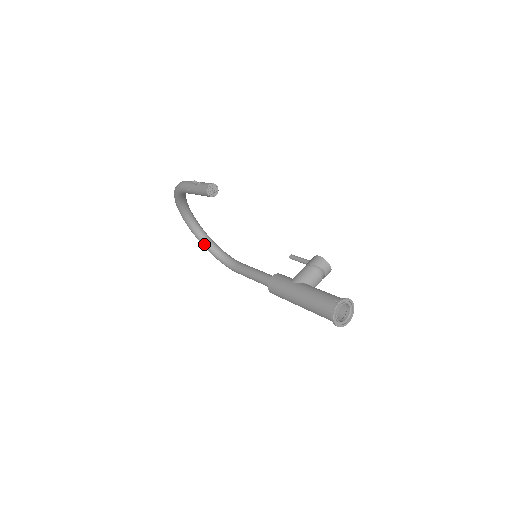
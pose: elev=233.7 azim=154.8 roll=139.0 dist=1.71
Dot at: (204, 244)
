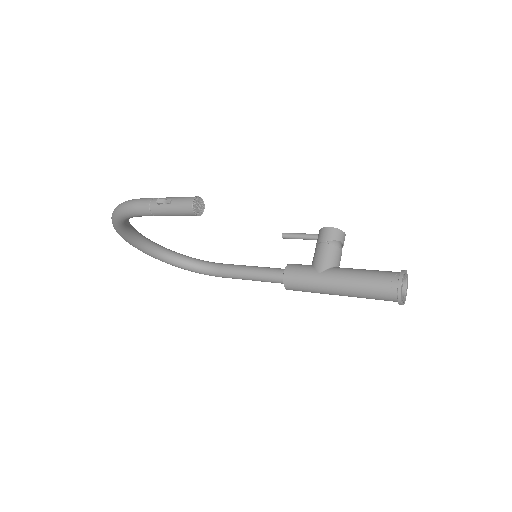
Dot at: (163, 259)
